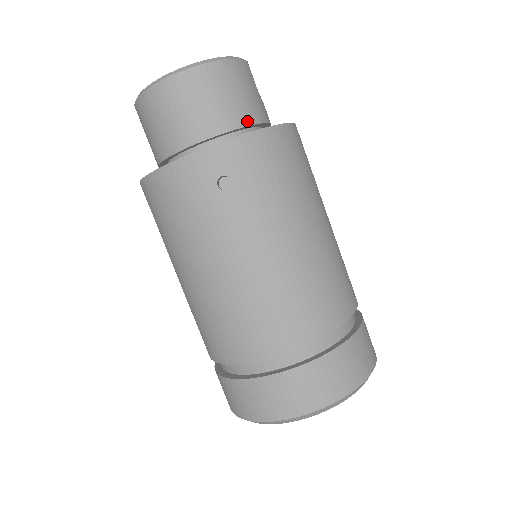
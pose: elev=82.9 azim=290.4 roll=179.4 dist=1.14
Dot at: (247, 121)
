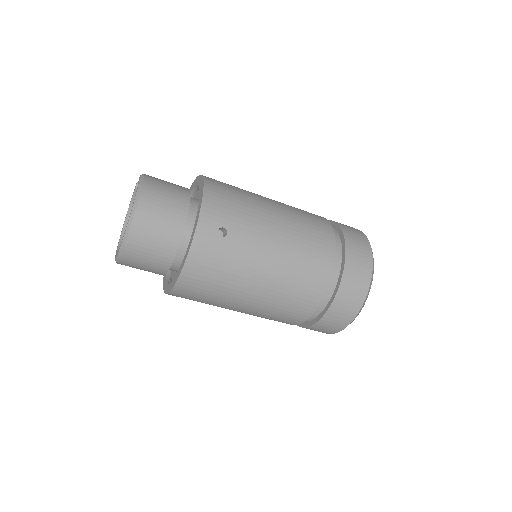
Dot at: (187, 198)
